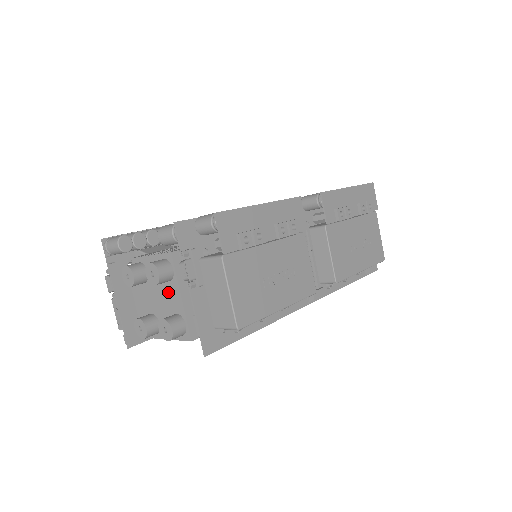
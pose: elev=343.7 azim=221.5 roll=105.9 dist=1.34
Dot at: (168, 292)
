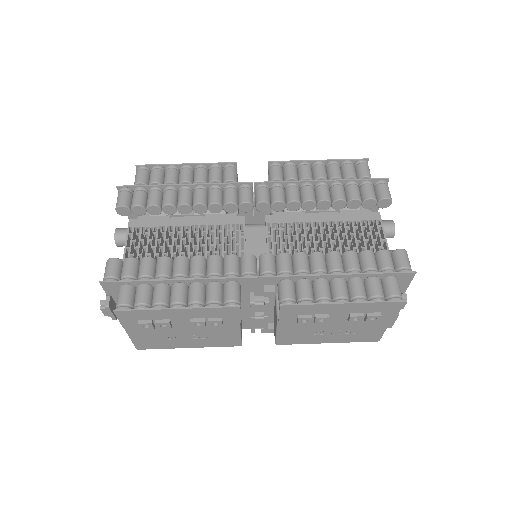
Dot at: occluded
